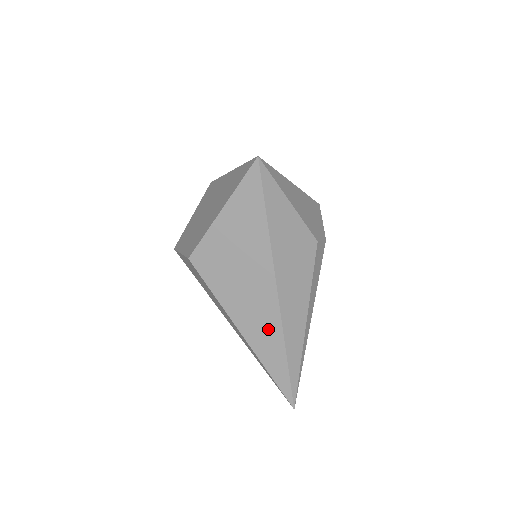
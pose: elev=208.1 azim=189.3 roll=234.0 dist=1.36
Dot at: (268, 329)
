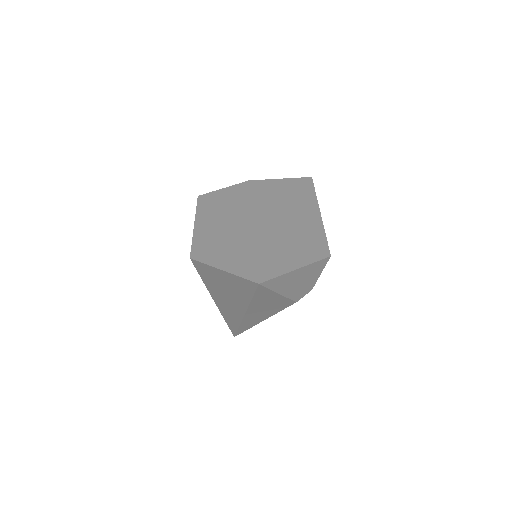
Dot at: (232, 315)
